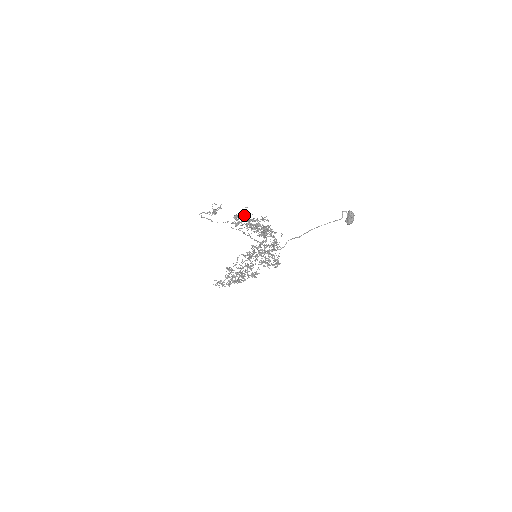
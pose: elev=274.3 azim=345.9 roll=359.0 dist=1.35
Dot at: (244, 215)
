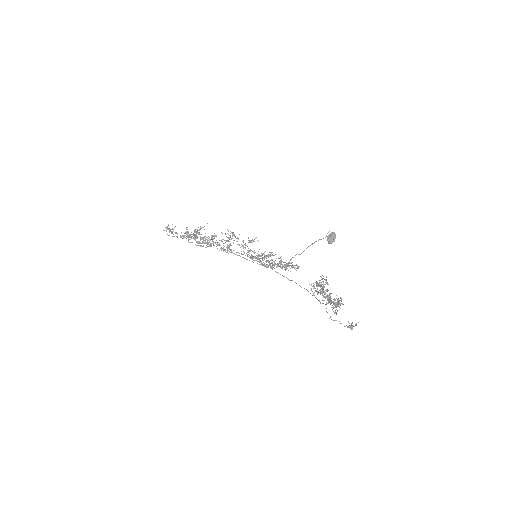
Dot at: (339, 302)
